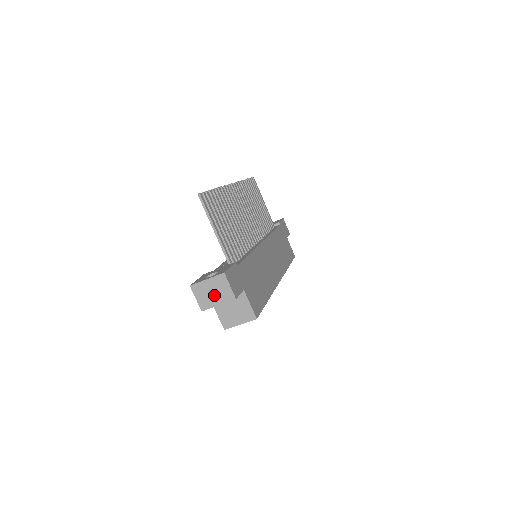
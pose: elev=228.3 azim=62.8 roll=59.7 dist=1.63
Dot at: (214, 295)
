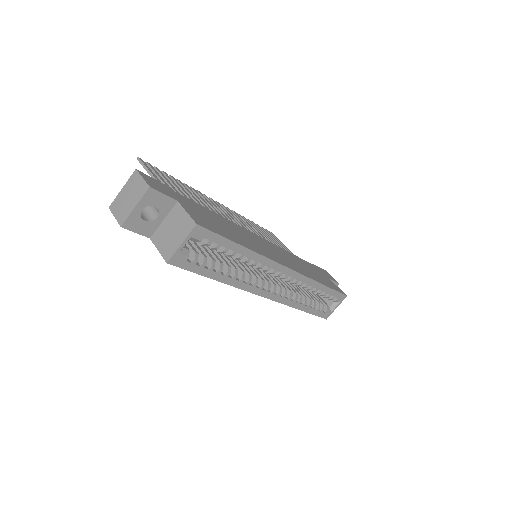
Dot at: (130, 199)
